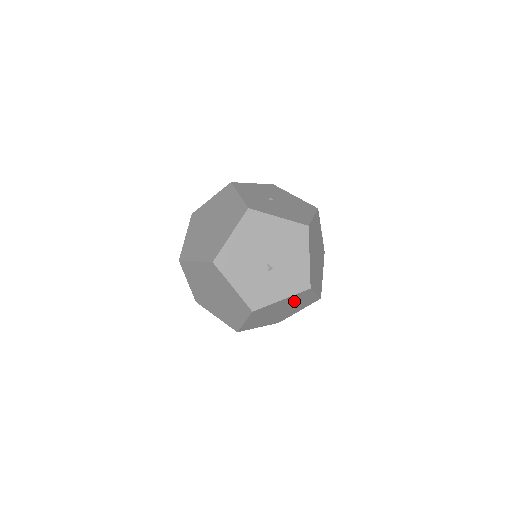
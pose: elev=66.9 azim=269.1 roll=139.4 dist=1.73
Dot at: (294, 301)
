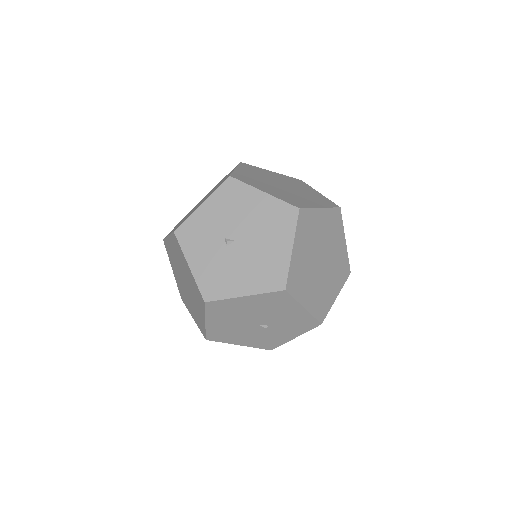
Dot at: occluded
